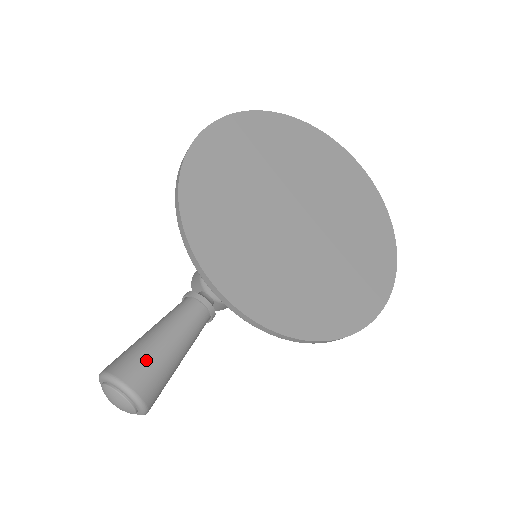
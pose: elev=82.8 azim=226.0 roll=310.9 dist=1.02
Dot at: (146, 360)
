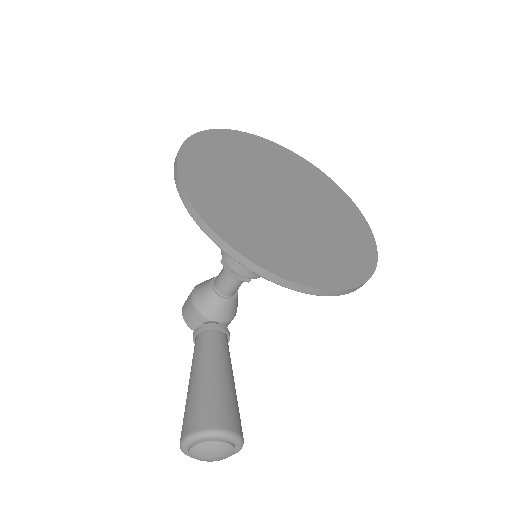
Dot at: (216, 400)
